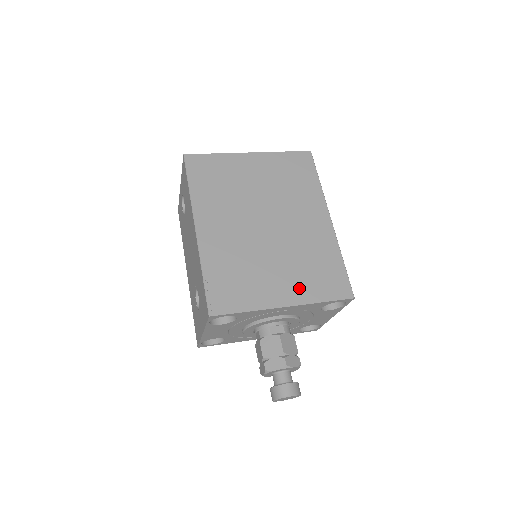
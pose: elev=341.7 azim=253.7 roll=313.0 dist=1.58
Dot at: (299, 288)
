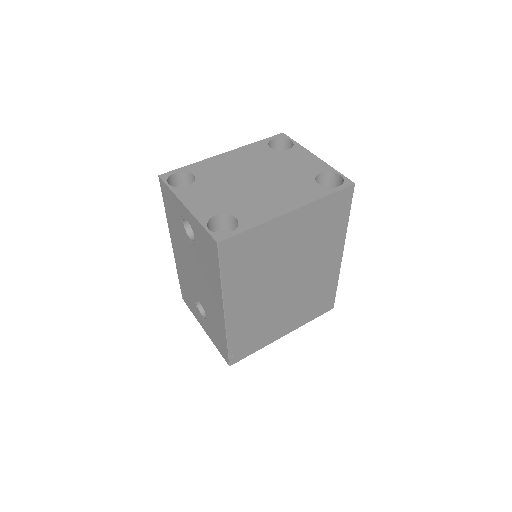
Dot at: (298, 320)
